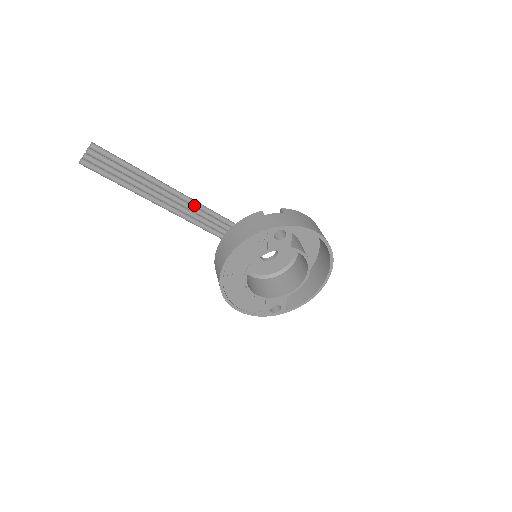
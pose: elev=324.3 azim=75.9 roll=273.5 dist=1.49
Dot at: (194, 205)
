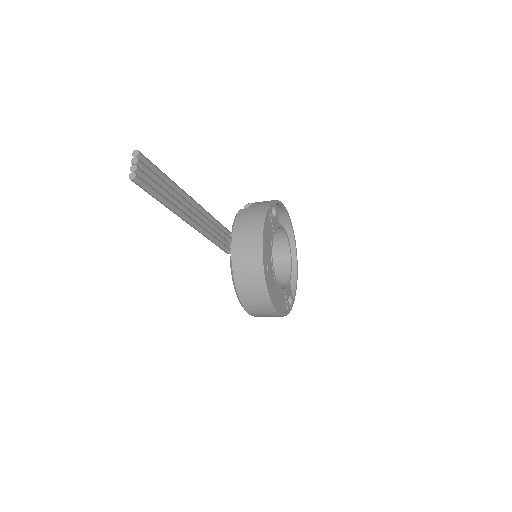
Dot at: (209, 215)
